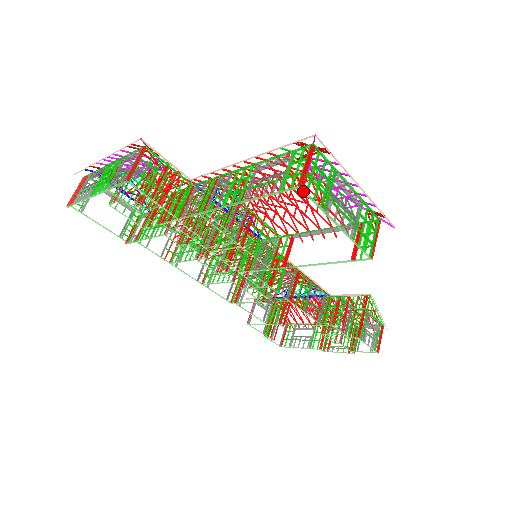
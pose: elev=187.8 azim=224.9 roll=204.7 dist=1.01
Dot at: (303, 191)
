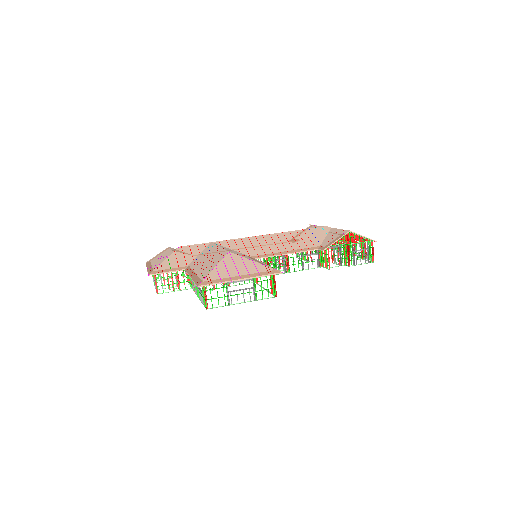
Dot at: (210, 308)
